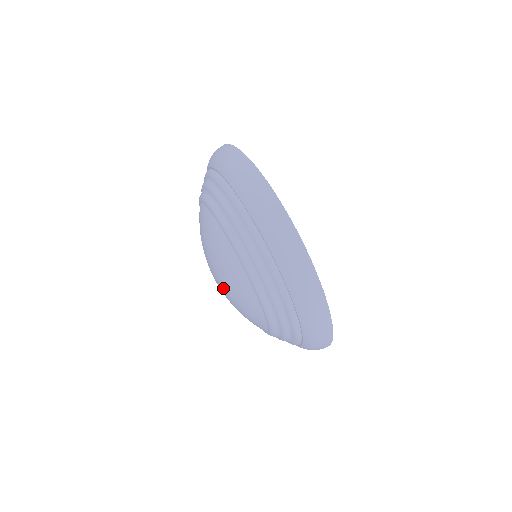
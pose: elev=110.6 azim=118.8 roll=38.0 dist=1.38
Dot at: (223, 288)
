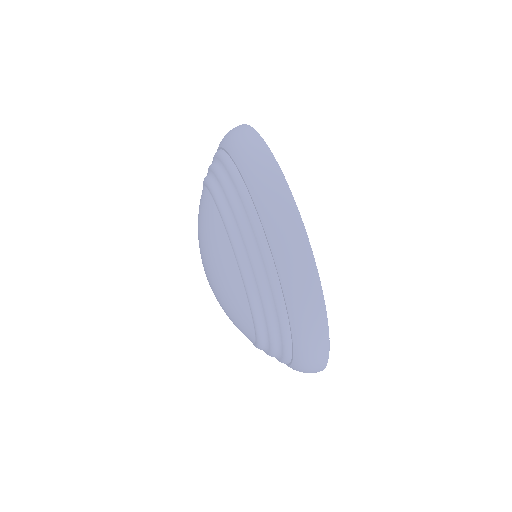
Dot at: (208, 271)
